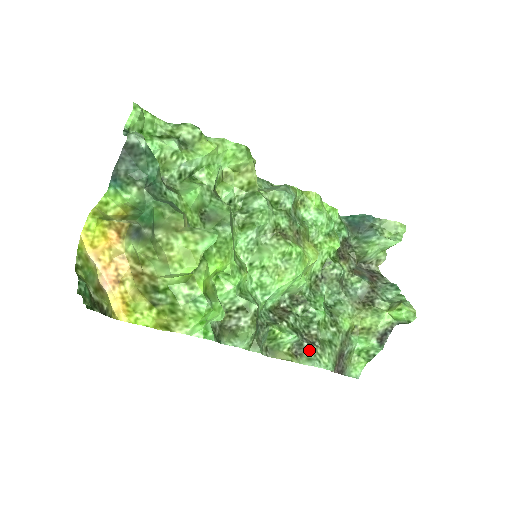
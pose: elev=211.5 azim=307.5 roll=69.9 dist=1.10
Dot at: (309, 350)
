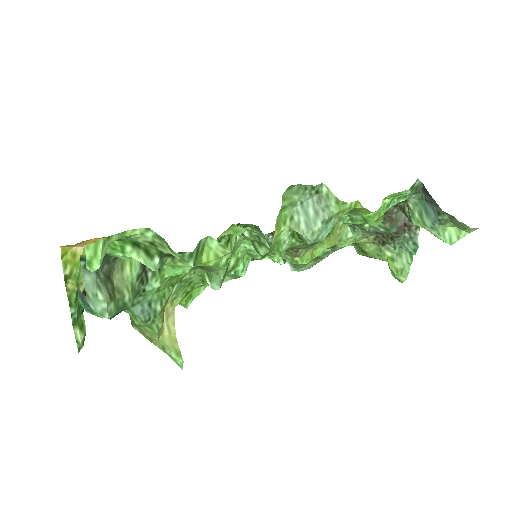
Dot at: occluded
